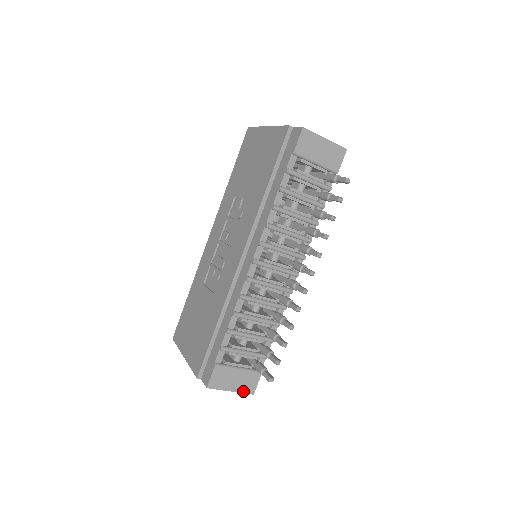
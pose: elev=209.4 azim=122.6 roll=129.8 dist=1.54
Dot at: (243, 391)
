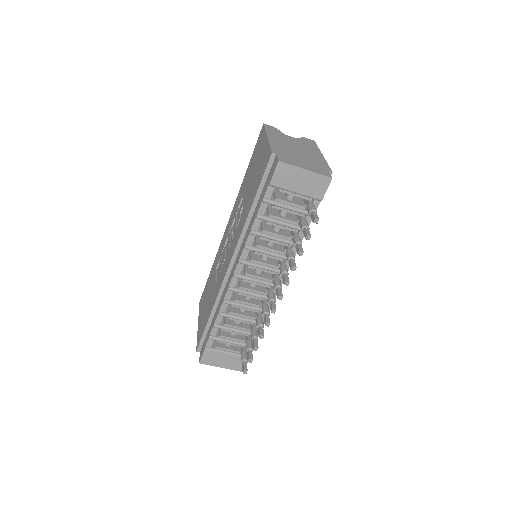
Dot at: (232, 368)
